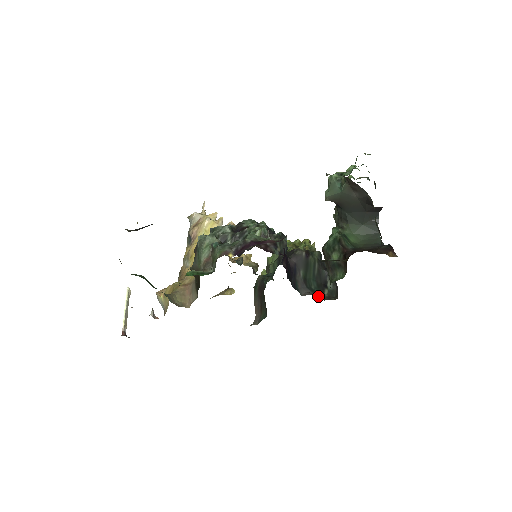
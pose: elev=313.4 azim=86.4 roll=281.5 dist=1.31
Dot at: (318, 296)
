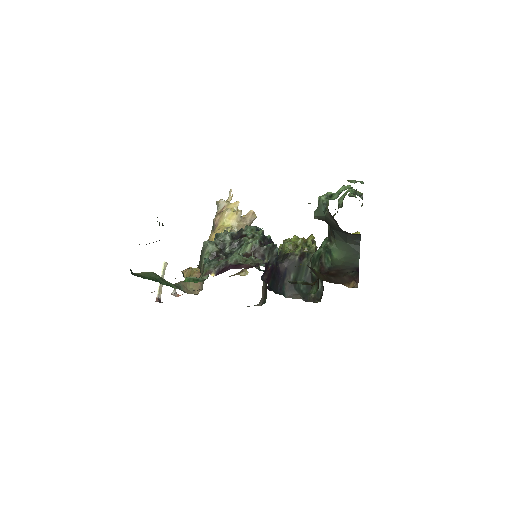
Dot at: (304, 297)
